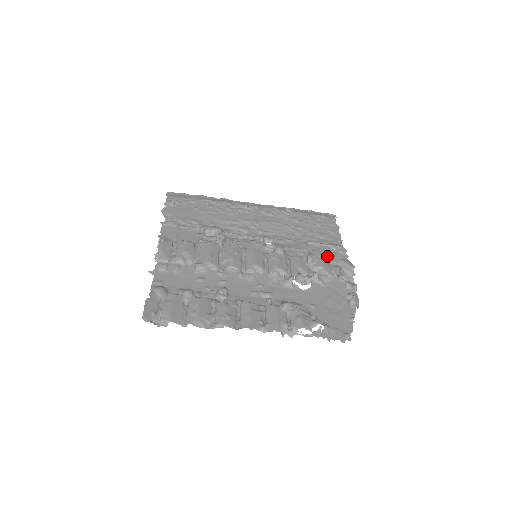
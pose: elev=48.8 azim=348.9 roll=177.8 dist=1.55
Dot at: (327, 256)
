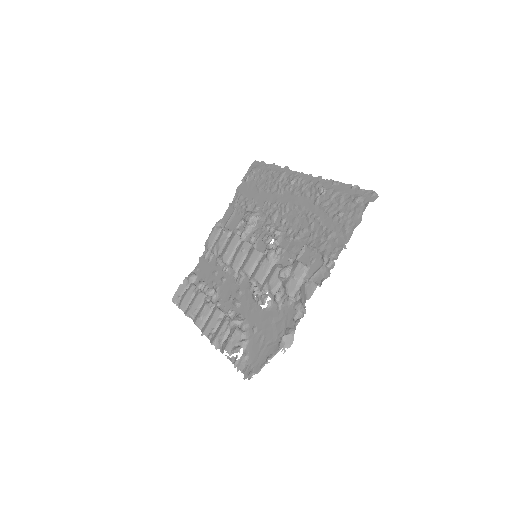
Dot at: (309, 270)
